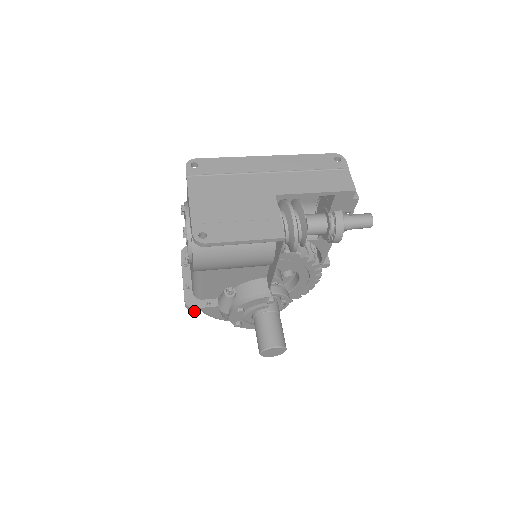
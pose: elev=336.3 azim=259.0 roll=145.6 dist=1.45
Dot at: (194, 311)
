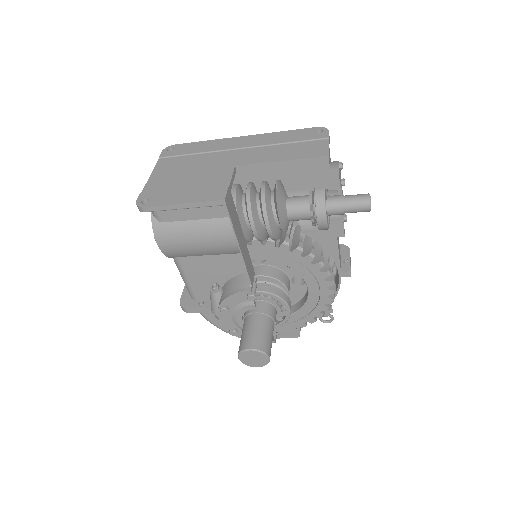
Dot at: (188, 312)
